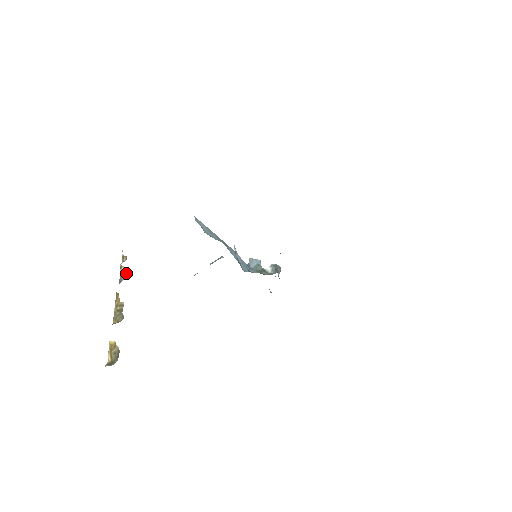
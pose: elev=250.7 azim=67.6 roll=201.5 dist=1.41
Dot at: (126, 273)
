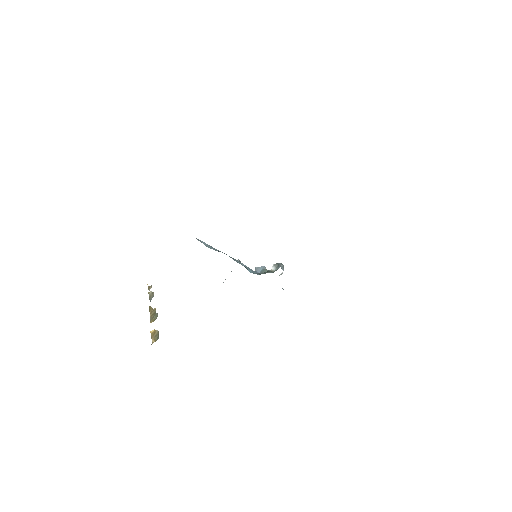
Dot at: (153, 293)
